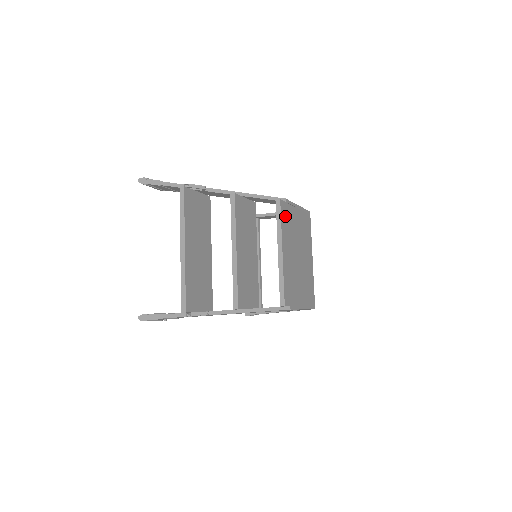
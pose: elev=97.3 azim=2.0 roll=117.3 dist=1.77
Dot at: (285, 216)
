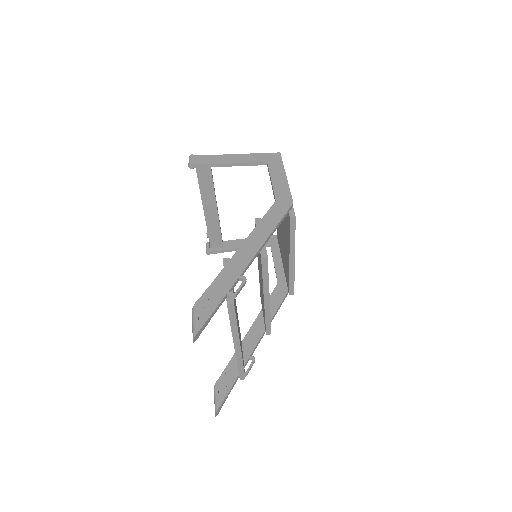
Dot at: occluded
